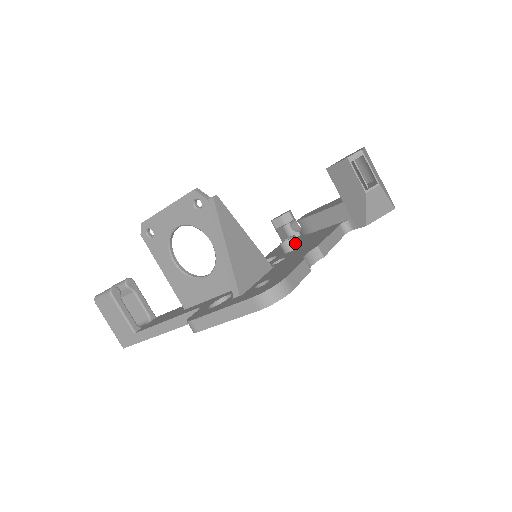
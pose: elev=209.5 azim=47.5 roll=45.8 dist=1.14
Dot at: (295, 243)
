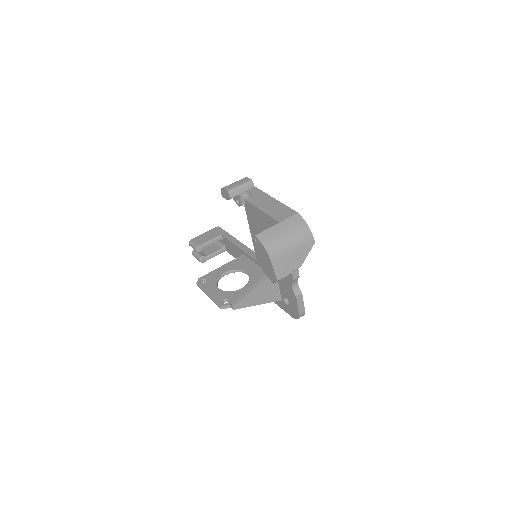
Dot at: occluded
